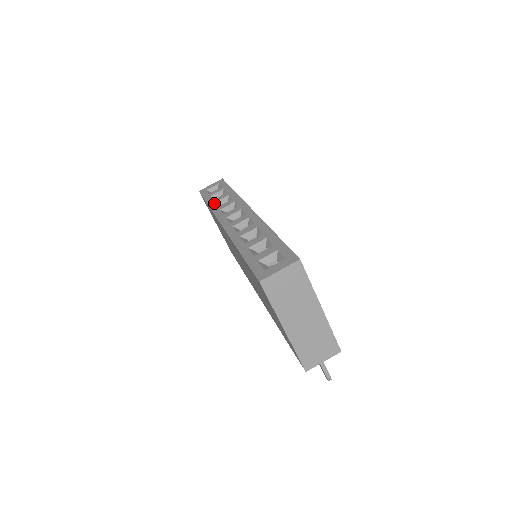
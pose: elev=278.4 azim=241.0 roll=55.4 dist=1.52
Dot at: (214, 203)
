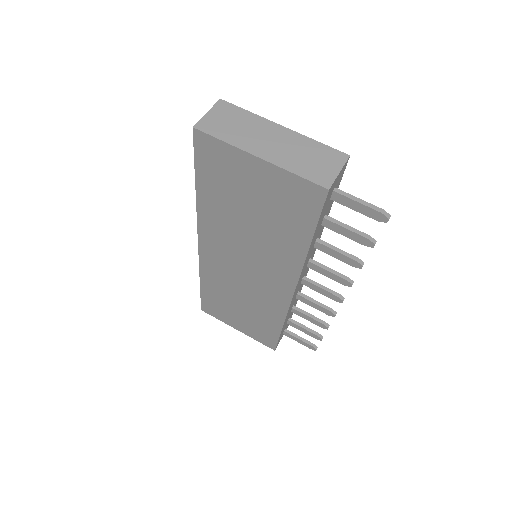
Dot at: occluded
